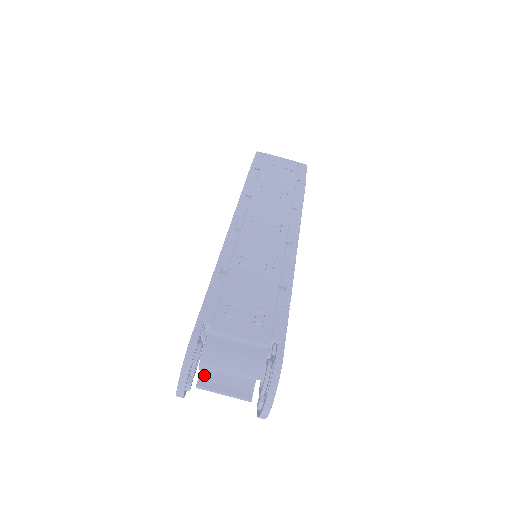
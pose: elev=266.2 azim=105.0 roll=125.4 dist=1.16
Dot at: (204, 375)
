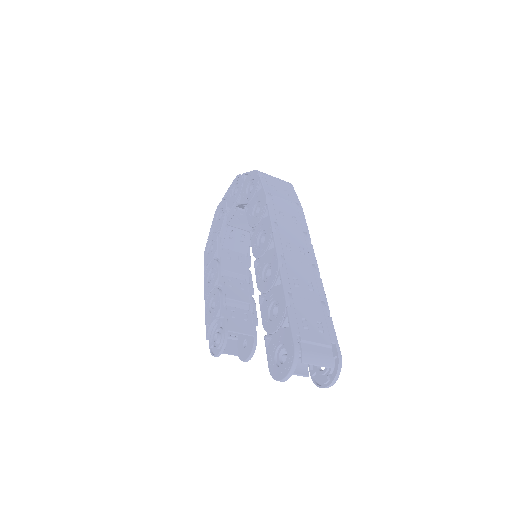
Dot at: occluded
